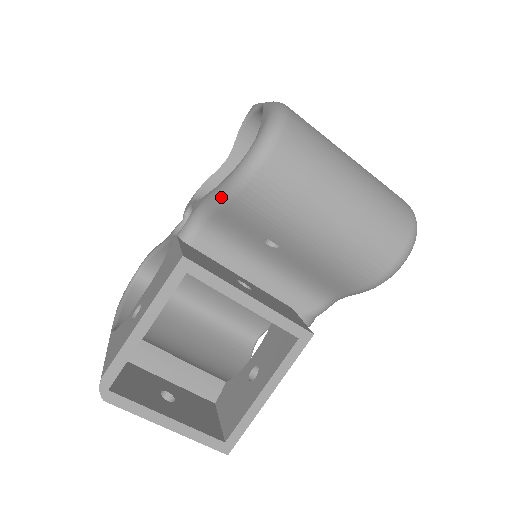
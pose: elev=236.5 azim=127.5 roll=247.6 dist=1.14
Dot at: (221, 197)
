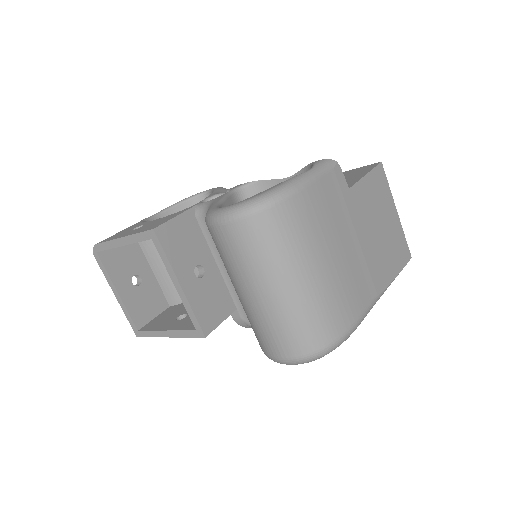
Dot at: occluded
